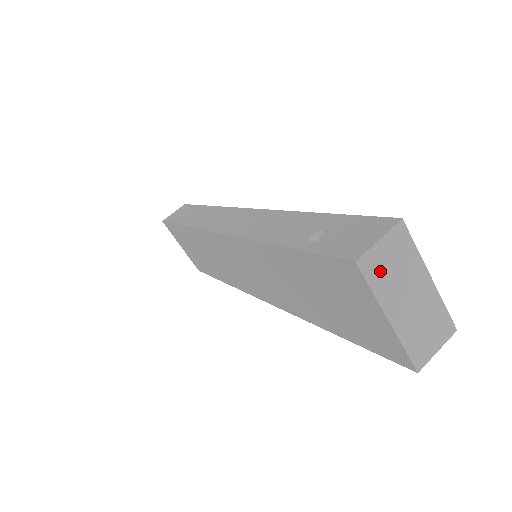
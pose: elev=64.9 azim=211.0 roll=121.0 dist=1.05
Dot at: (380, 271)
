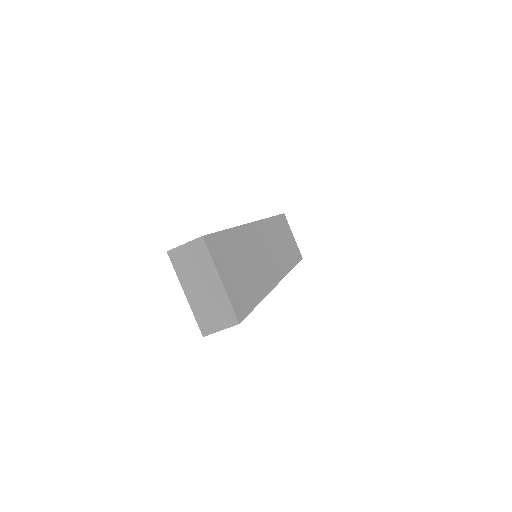
Dot at: (183, 262)
